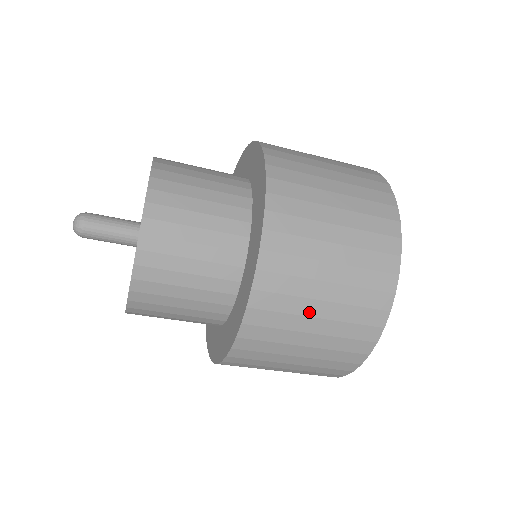
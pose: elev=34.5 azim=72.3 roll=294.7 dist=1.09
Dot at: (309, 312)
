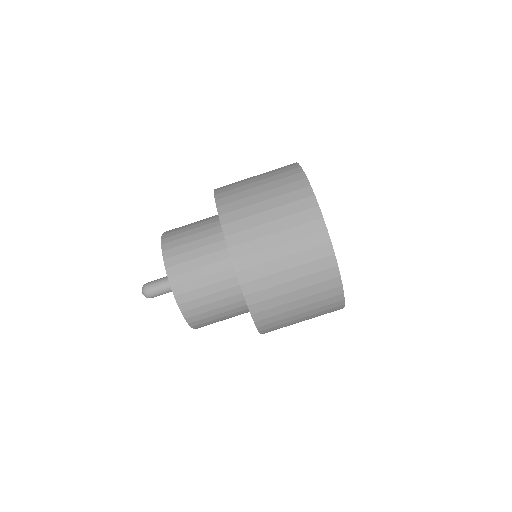
Dot at: (275, 257)
